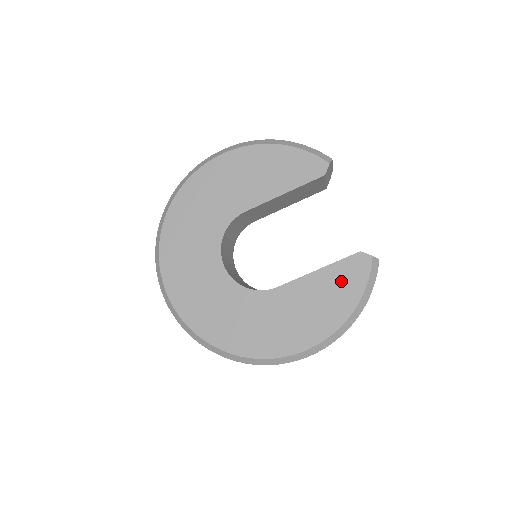
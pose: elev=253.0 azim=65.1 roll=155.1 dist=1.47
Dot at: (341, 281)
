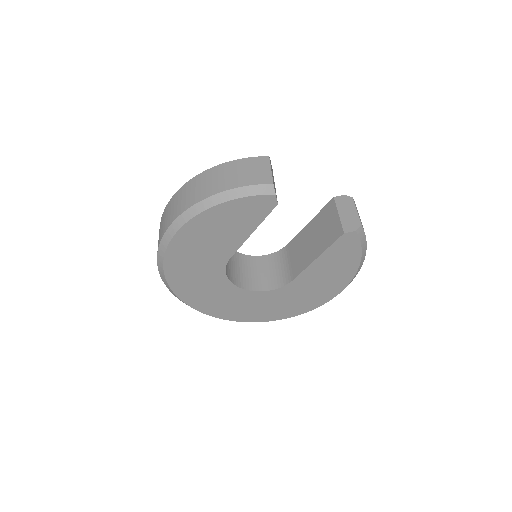
Dot at: (340, 255)
